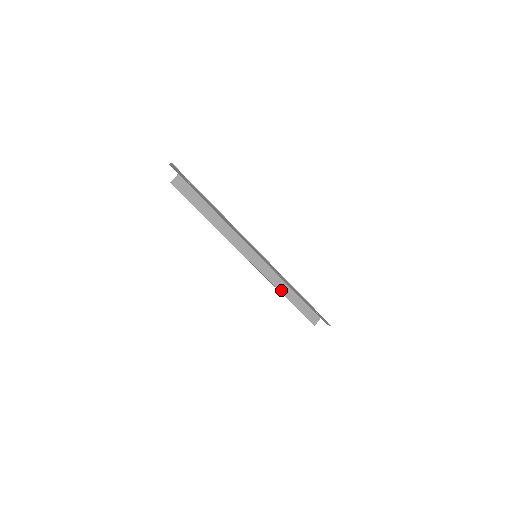
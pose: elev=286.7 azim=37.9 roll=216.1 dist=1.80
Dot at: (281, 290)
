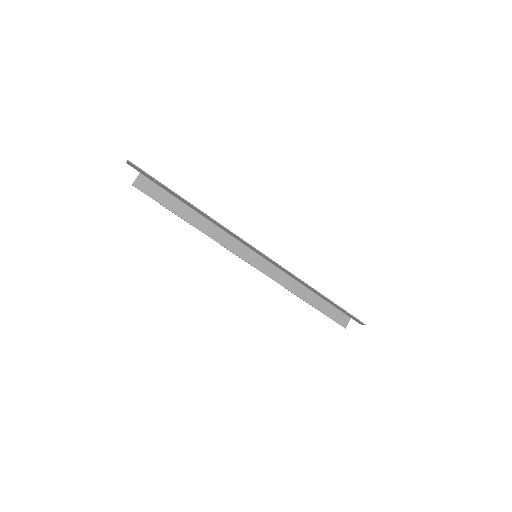
Dot at: (295, 292)
